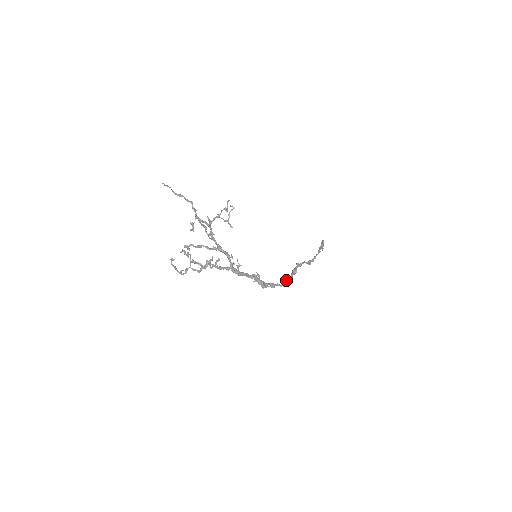
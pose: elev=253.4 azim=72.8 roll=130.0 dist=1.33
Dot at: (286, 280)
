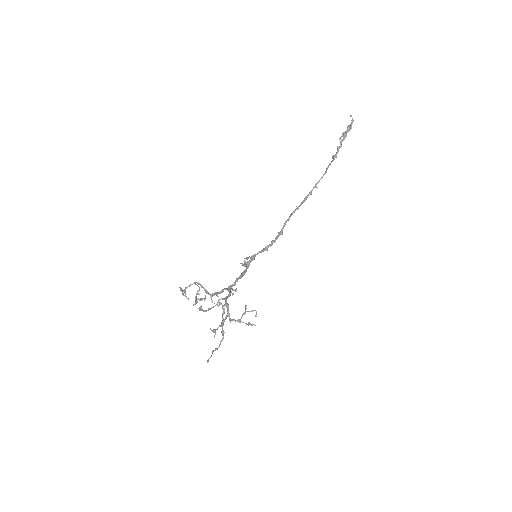
Dot at: (267, 250)
